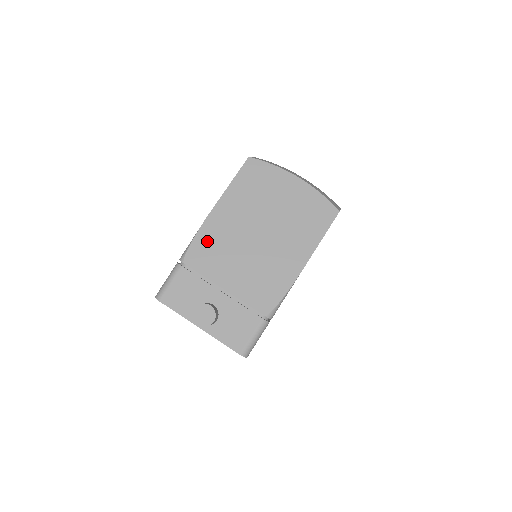
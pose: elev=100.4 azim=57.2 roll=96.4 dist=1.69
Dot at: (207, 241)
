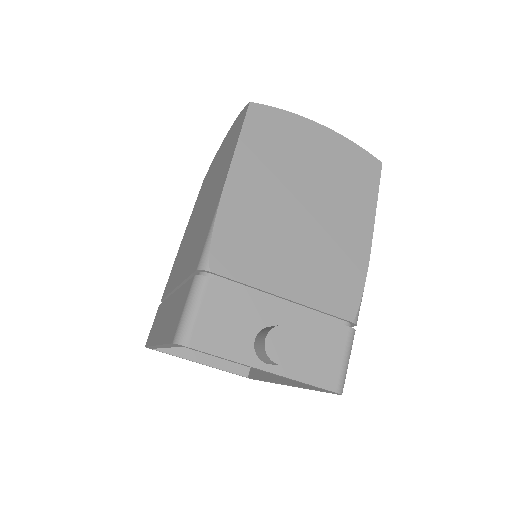
Dot at: (235, 230)
